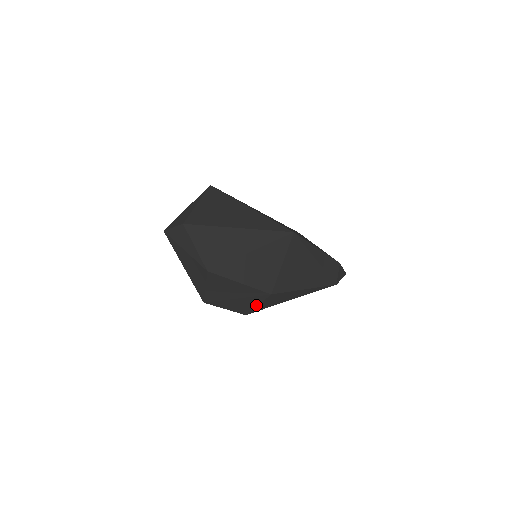
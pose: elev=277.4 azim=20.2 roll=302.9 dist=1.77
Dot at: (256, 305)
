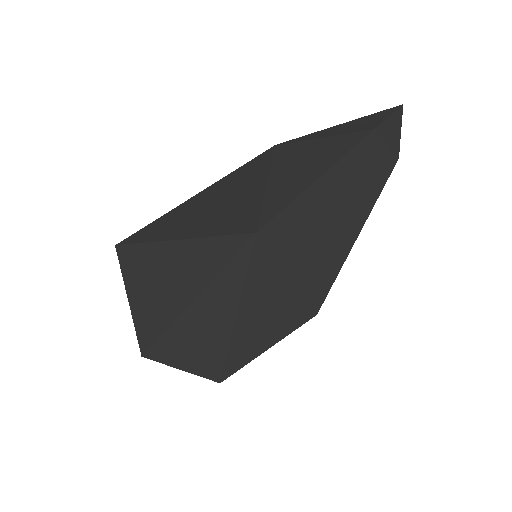
Dot at: occluded
